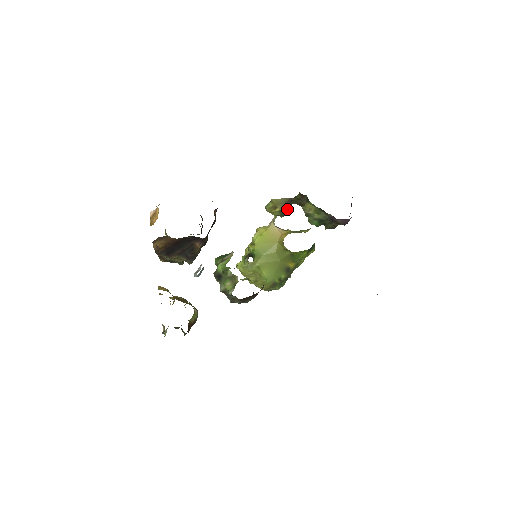
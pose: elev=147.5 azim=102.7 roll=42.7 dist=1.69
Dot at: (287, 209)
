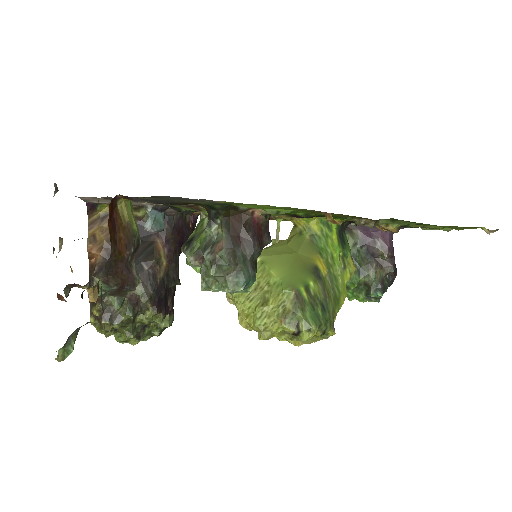
Dot at: occluded
